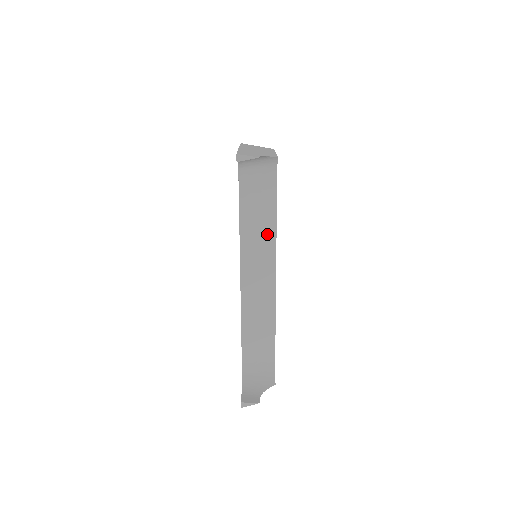
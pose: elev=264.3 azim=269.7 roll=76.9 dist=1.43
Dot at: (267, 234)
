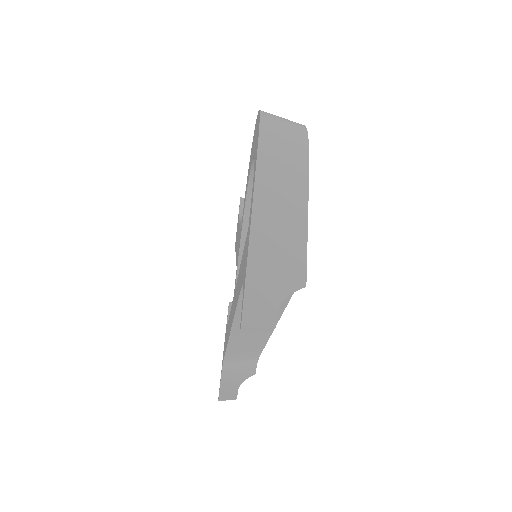
Dot at: occluded
